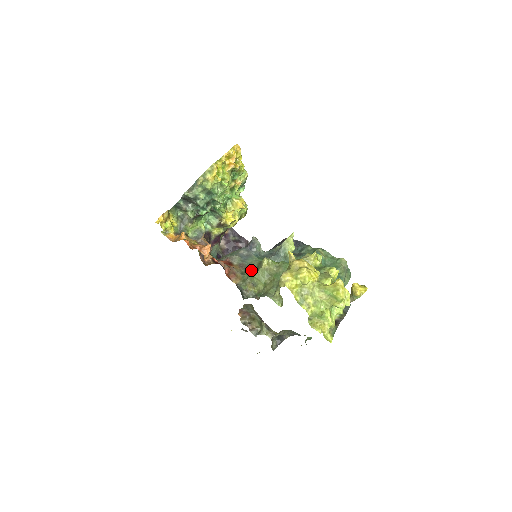
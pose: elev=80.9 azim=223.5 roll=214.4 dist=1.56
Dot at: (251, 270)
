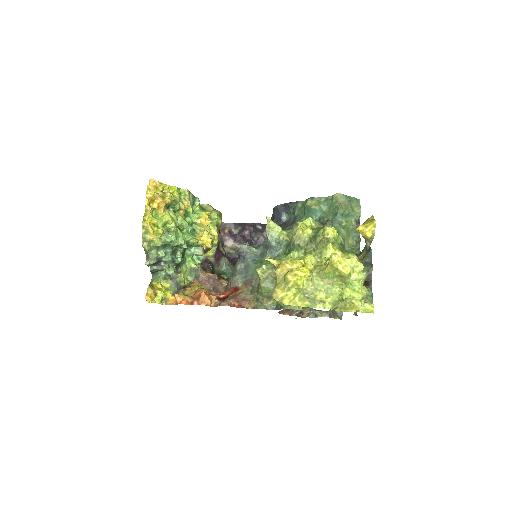
Dot at: (257, 282)
